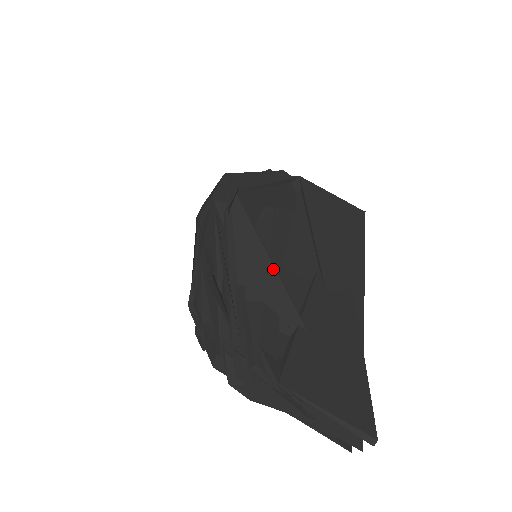
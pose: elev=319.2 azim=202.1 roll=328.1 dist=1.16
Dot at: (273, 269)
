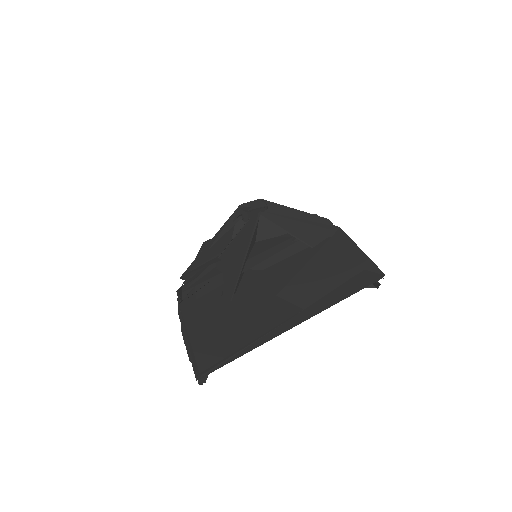
Dot at: (243, 259)
